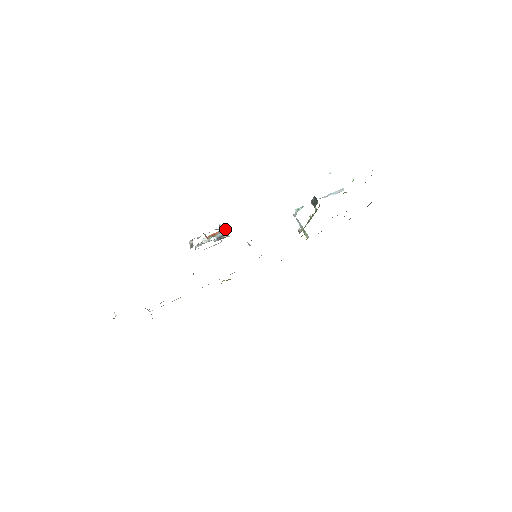
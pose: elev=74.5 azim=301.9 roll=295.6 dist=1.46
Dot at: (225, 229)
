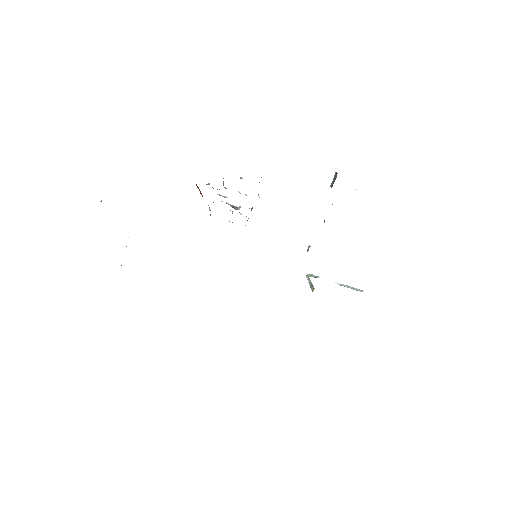
Dot at: occluded
